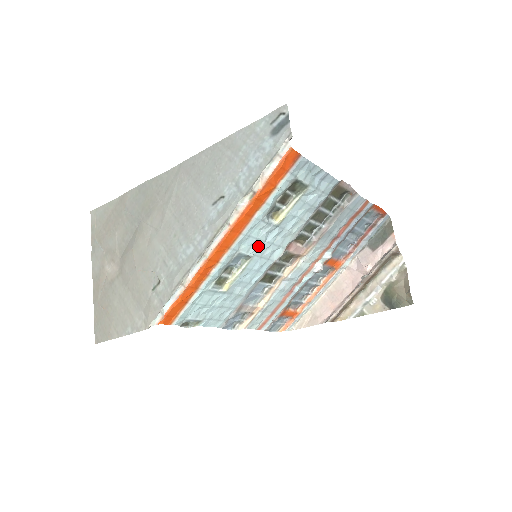
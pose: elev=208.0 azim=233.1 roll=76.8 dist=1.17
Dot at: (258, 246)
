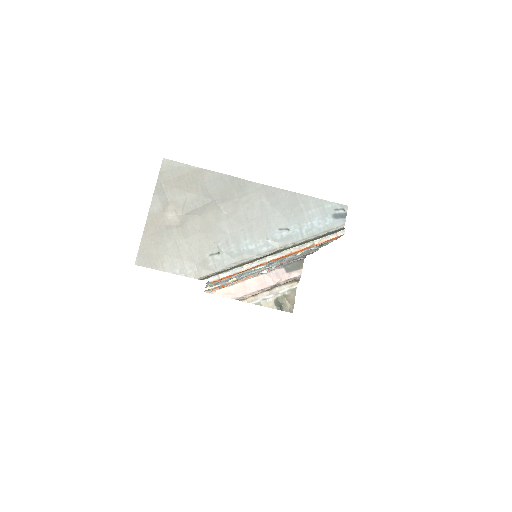
Dot at: occluded
